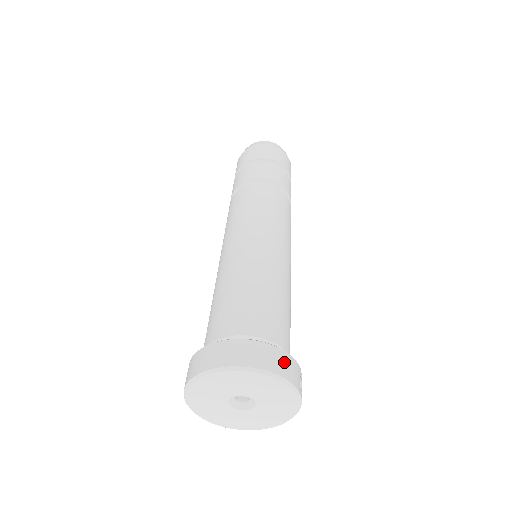
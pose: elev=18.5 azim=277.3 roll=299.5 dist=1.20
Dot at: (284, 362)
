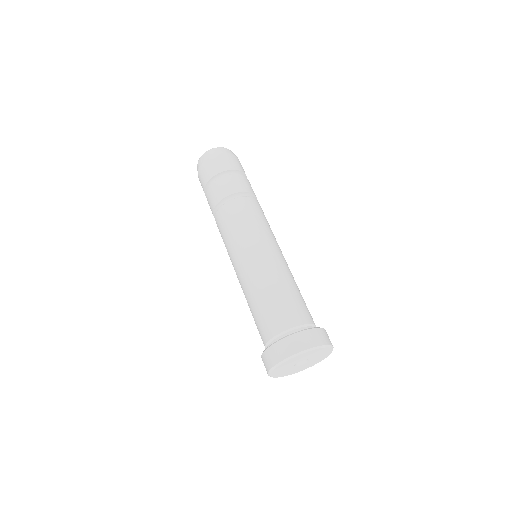
Dot at: (327, 336)
